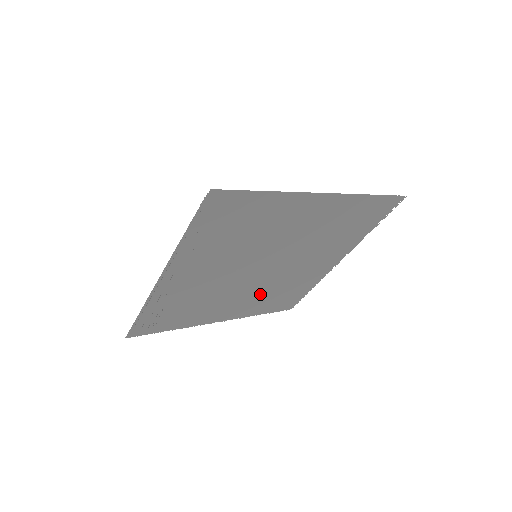
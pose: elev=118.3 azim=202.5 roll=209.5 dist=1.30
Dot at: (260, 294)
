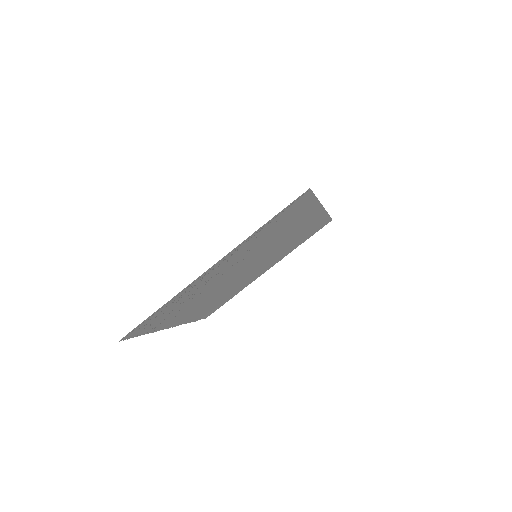
Dot at: (215, 298)
